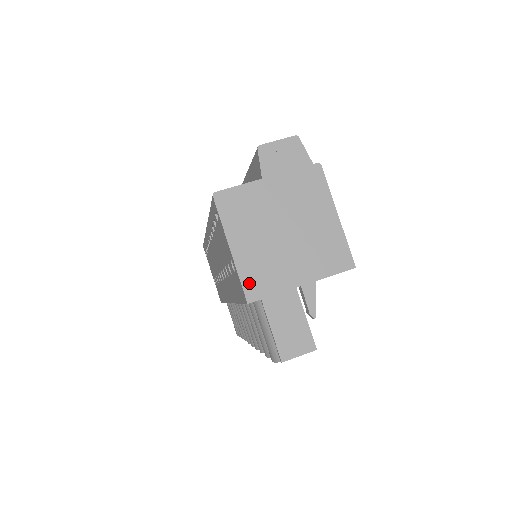
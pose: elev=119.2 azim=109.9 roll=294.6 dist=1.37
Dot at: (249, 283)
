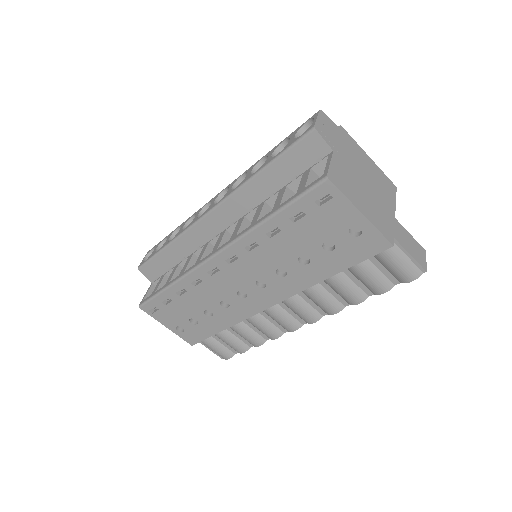
Dot at: (384, 231)
